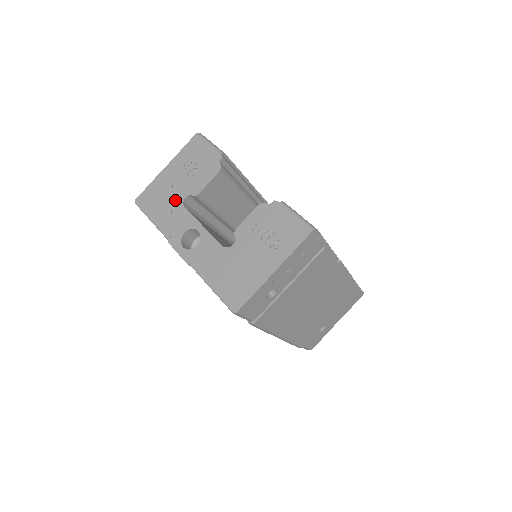
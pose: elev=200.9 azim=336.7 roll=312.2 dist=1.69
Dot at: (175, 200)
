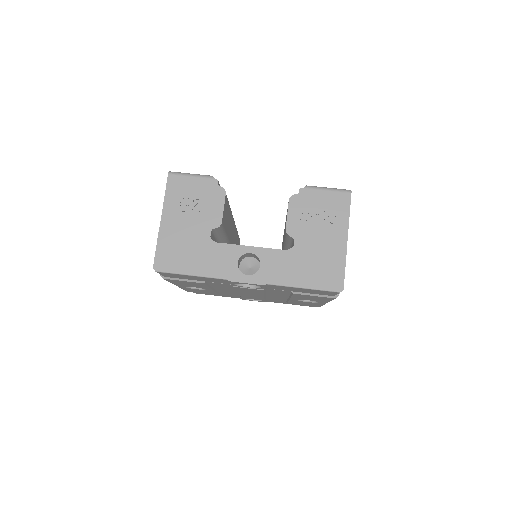
Dot at: (201, 242)
